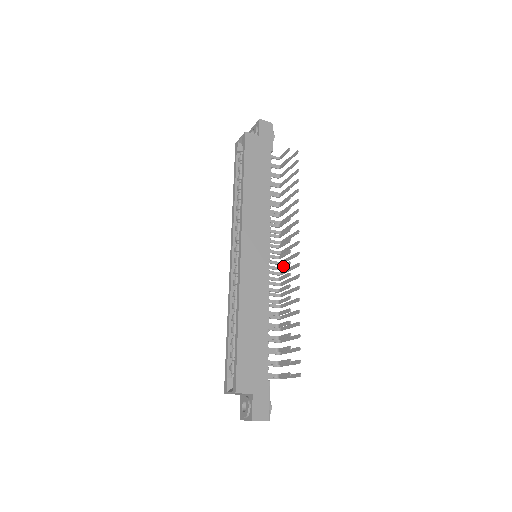
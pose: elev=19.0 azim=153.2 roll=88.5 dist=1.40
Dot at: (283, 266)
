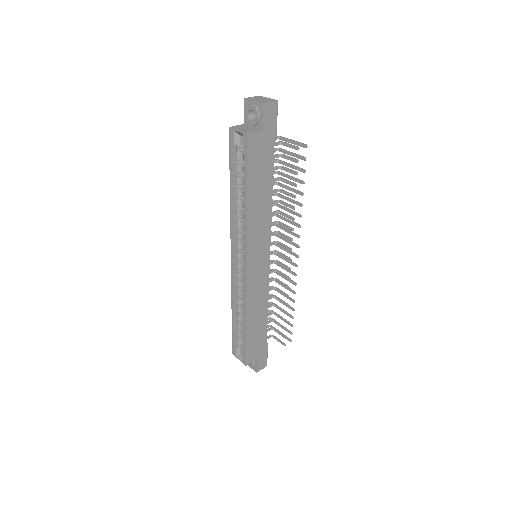
Dot at: (282, 265)
